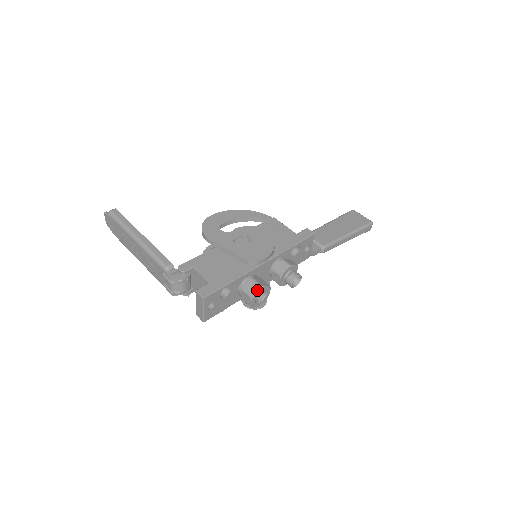
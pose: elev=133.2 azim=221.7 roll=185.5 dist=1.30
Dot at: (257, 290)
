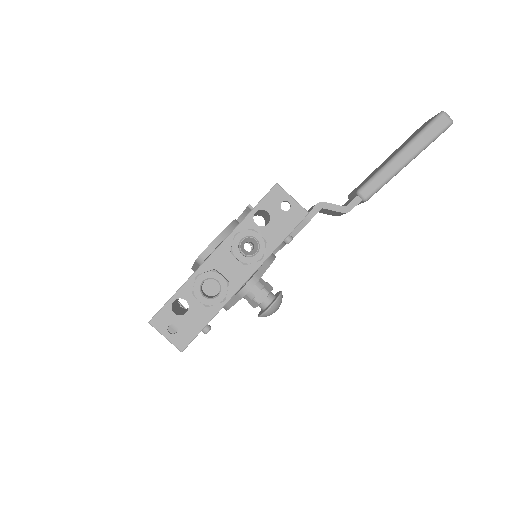
Dot at: (194, 282)
